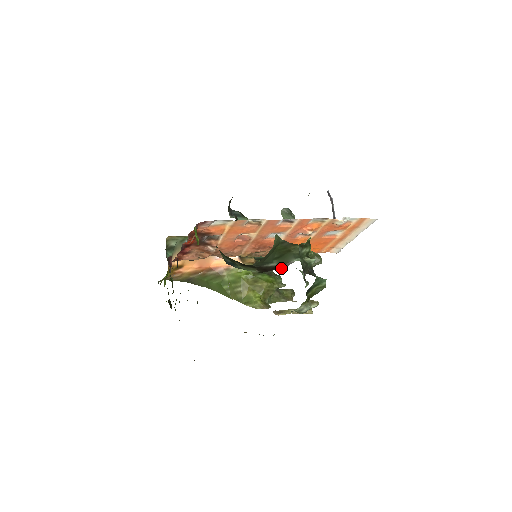
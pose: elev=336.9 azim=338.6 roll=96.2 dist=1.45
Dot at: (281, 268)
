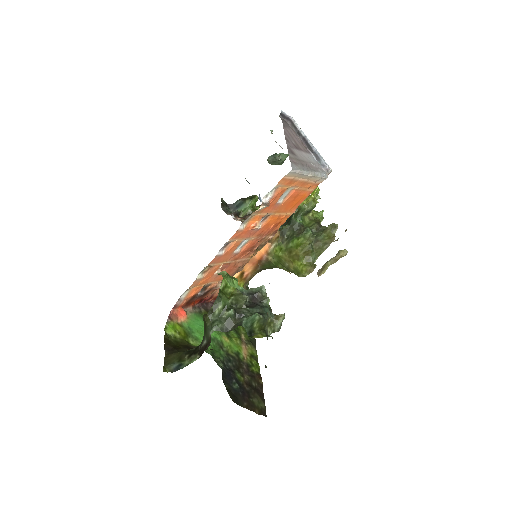
Dot at: (209, 344)
